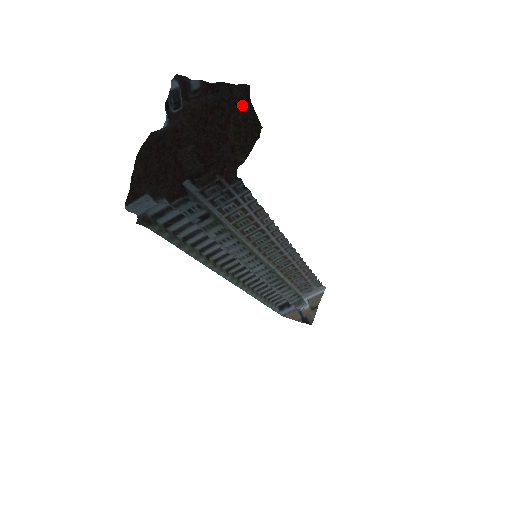
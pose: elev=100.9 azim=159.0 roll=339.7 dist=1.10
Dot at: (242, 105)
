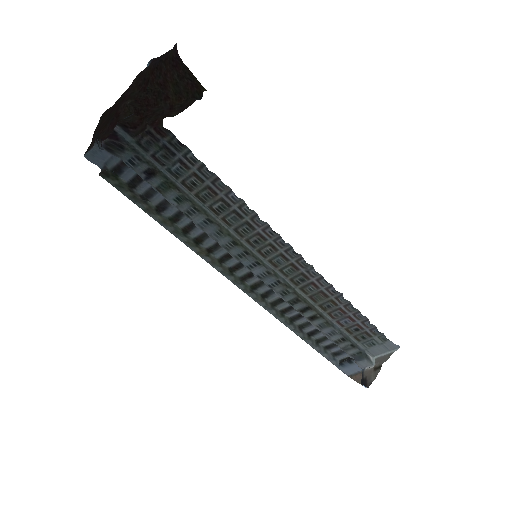
Dot at: (175, 64)
